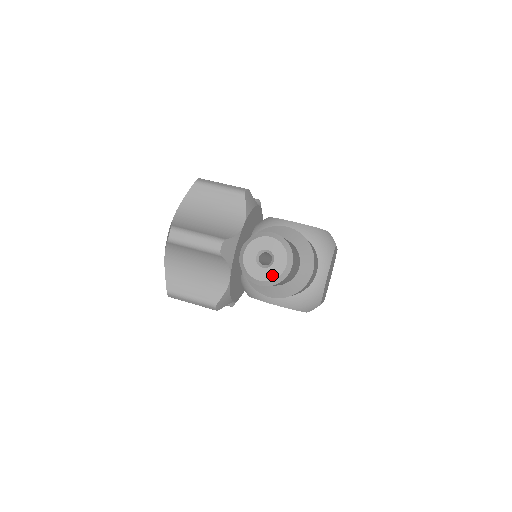
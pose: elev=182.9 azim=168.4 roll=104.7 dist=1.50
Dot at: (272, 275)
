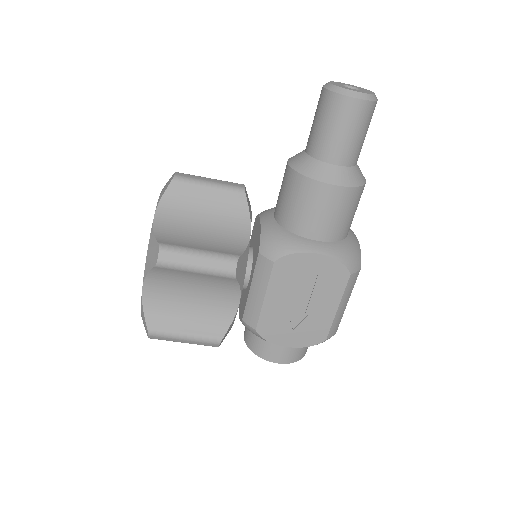
Dot at: (366, 92)
